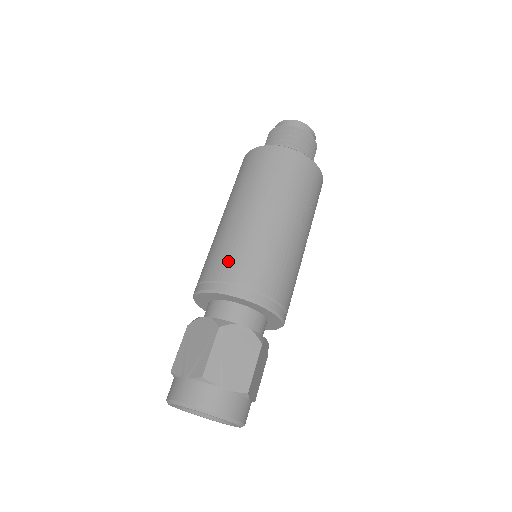
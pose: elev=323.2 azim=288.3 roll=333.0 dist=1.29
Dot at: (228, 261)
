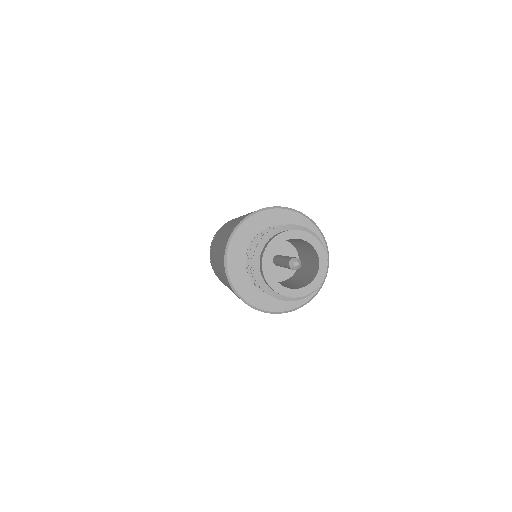
Dot at: (211, 256)
